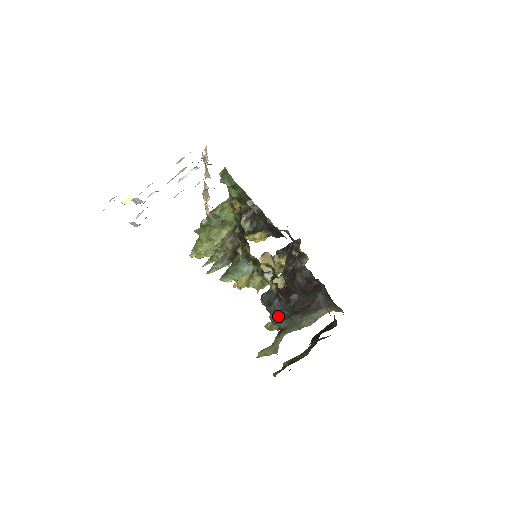
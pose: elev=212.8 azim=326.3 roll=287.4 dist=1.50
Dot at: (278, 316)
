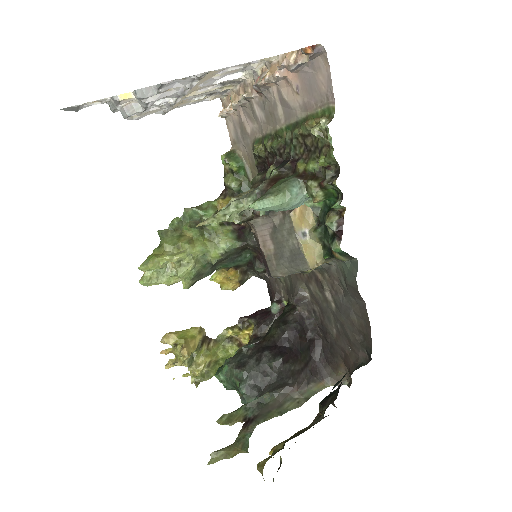
Dot at: (254, 384)
